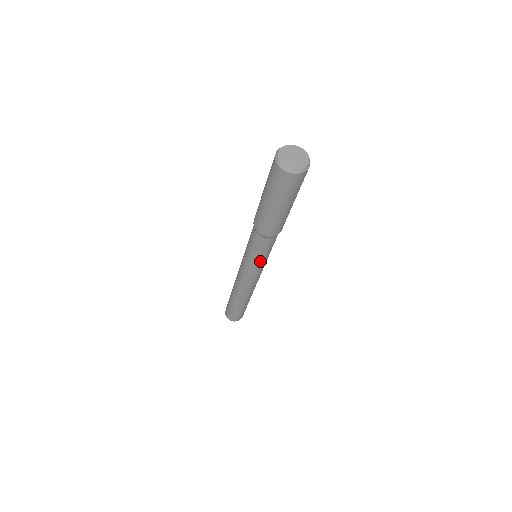
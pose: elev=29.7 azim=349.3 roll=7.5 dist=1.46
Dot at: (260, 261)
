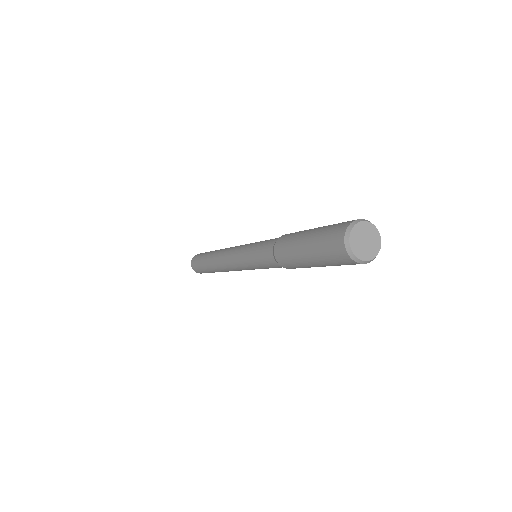
Dot at: (255, 266)
